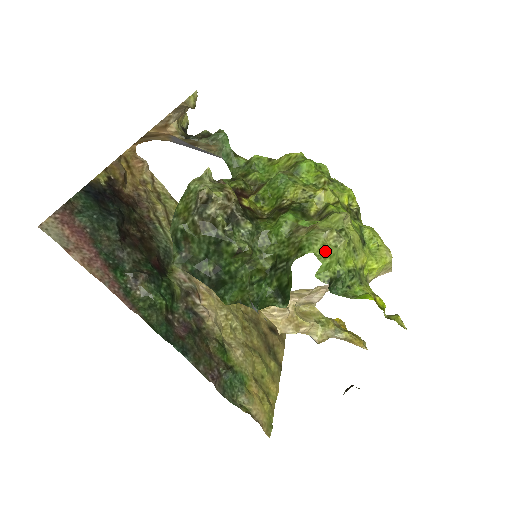
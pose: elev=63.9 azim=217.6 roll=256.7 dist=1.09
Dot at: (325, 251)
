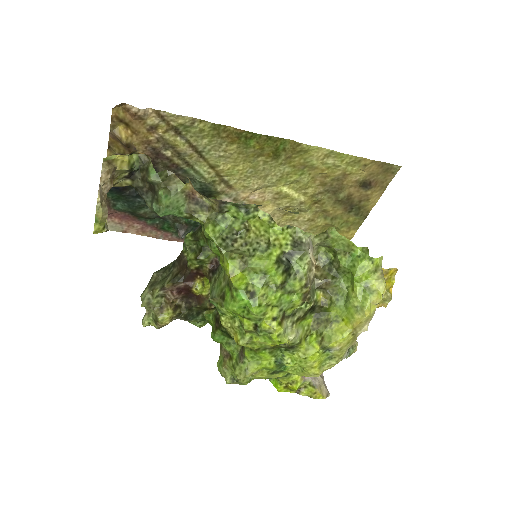
Dot at: occluded
